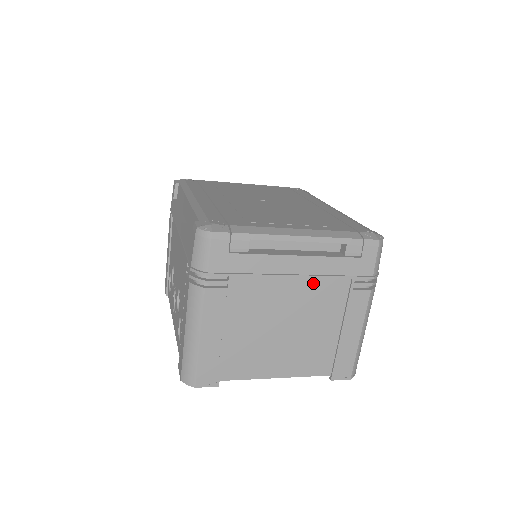
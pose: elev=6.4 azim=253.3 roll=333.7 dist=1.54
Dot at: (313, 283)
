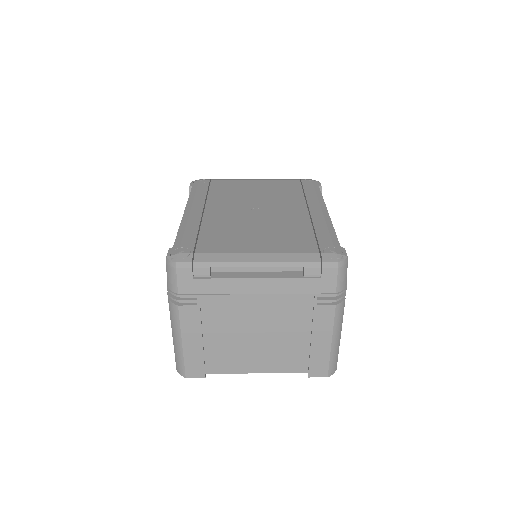
Dot at: (276, 300)
